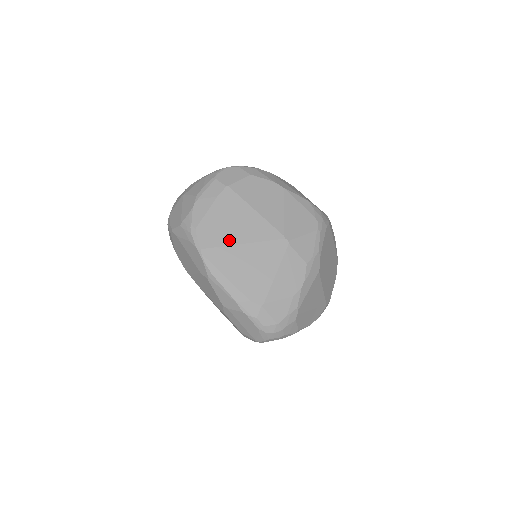
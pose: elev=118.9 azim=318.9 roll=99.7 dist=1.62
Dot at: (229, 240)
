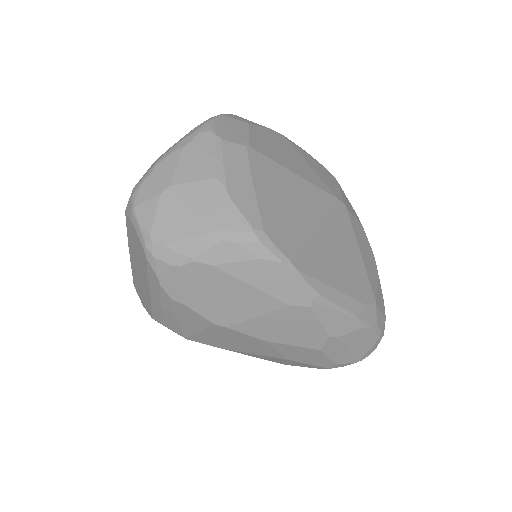
Dot at: (305, 230)
